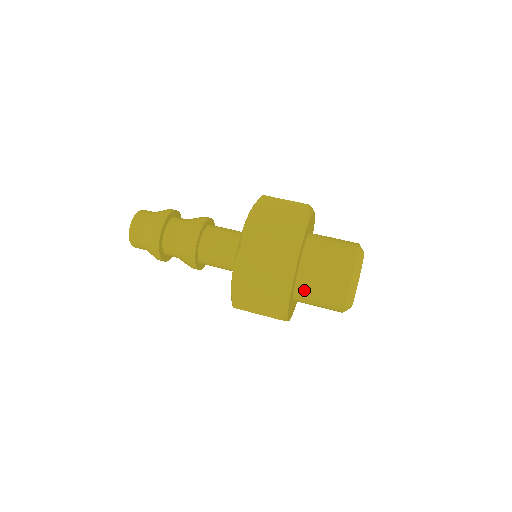
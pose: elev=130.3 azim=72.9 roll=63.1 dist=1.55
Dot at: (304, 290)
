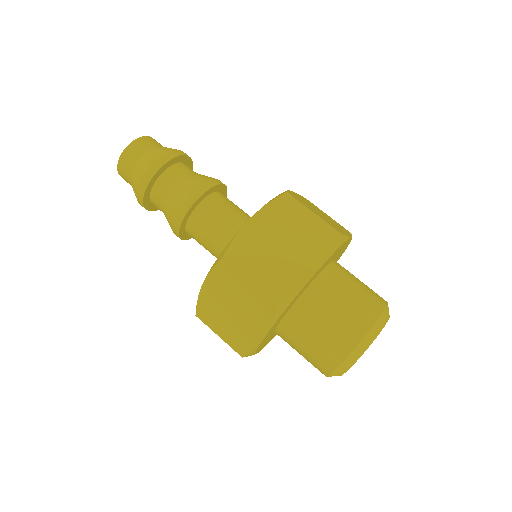
Dot at: occluded
